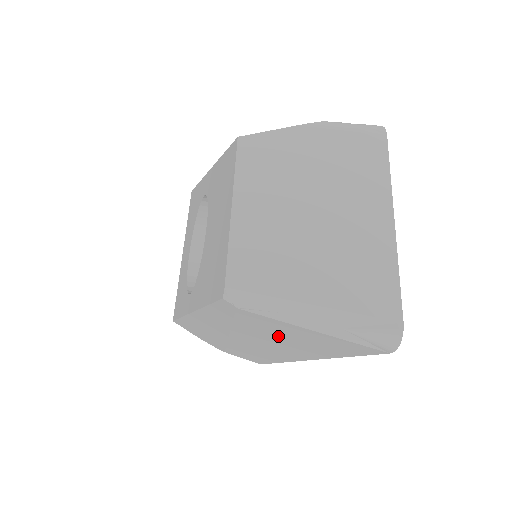
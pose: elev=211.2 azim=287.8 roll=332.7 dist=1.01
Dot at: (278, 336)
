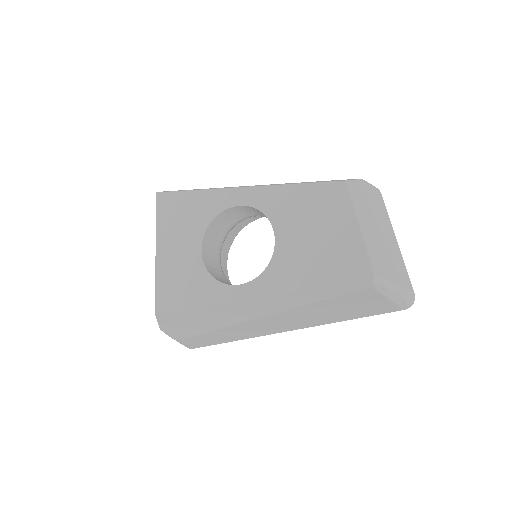
Dot at: (337, 308)
